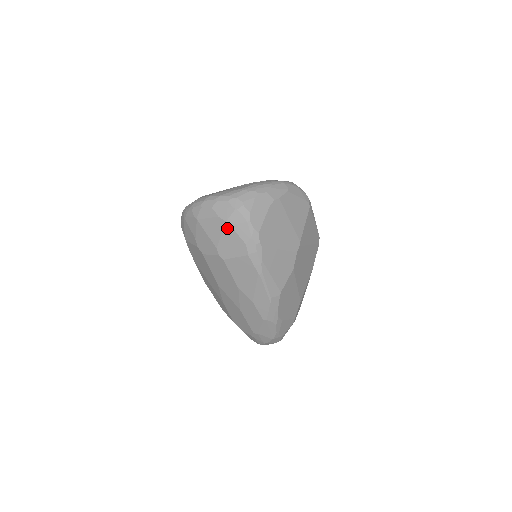
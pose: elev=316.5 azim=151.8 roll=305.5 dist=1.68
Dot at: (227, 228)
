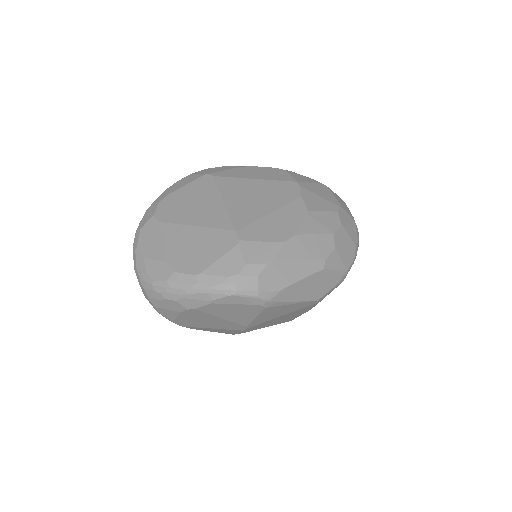
Dot at: occluded
